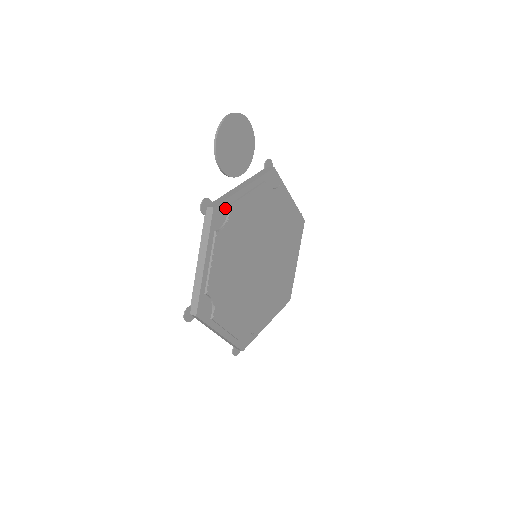
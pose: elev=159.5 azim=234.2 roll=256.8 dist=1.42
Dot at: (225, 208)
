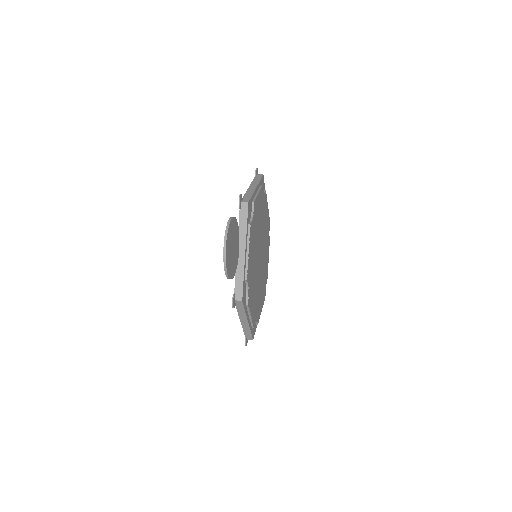
Dot at: (244, 286)
